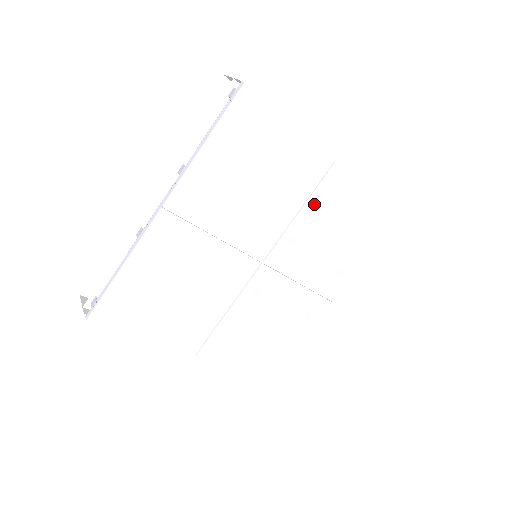
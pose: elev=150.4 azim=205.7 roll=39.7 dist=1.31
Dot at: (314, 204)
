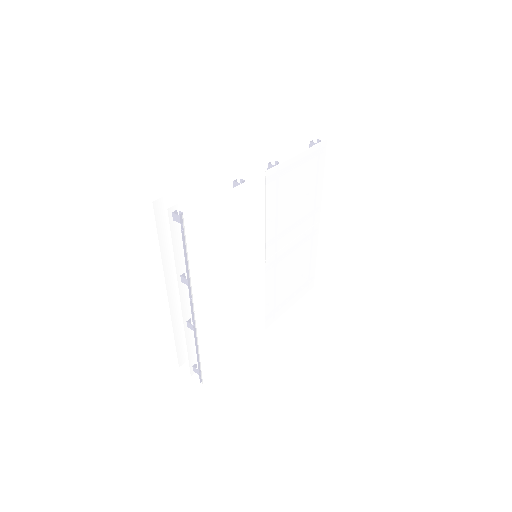
Dot at: (271, 203)
